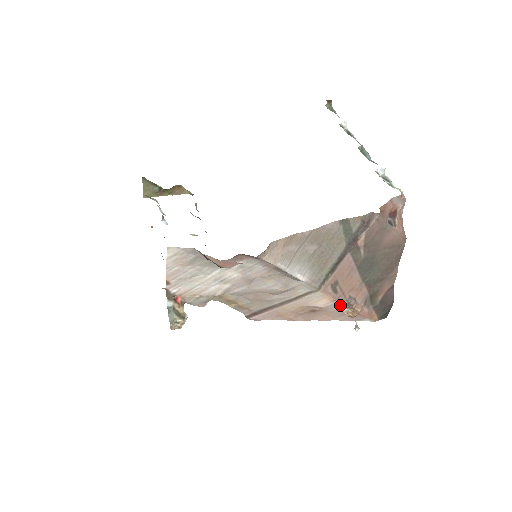
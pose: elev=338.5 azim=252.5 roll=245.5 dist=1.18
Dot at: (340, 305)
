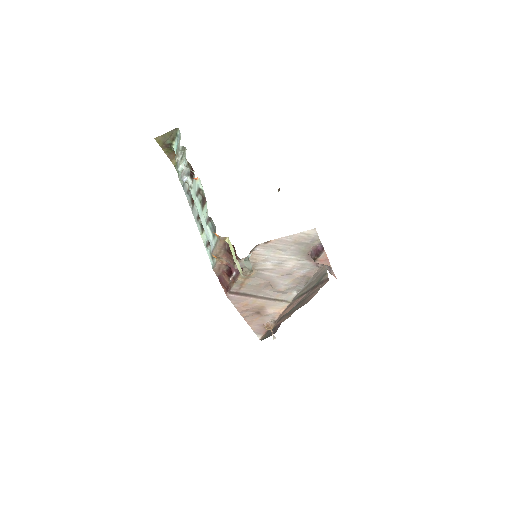
Dot at: (274, 318)
